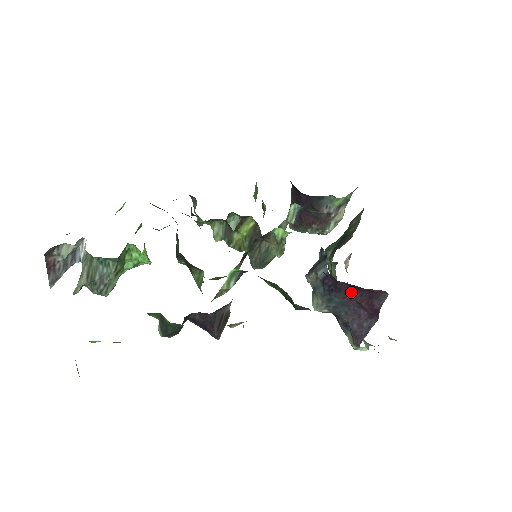
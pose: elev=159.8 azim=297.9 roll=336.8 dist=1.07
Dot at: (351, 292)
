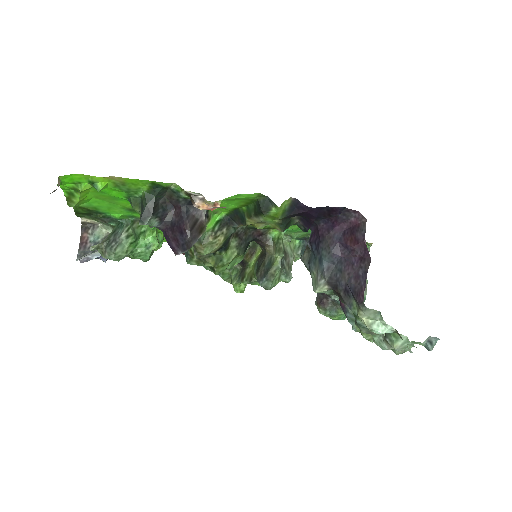
Dot at: (333, 235)
